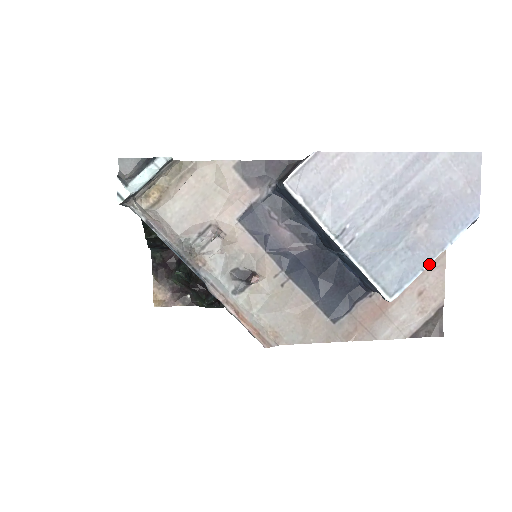
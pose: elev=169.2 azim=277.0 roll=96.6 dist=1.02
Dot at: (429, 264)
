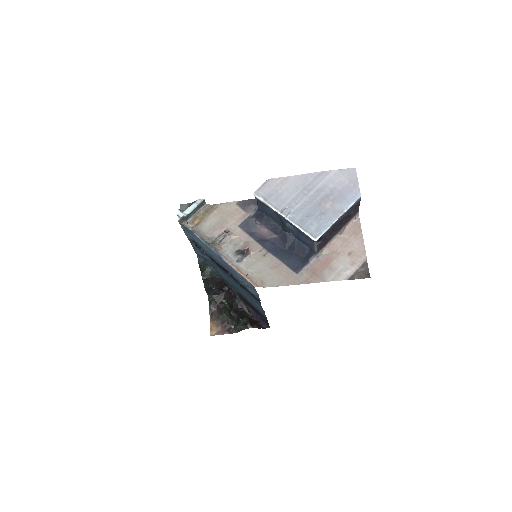
Dot at: (336, 220)
